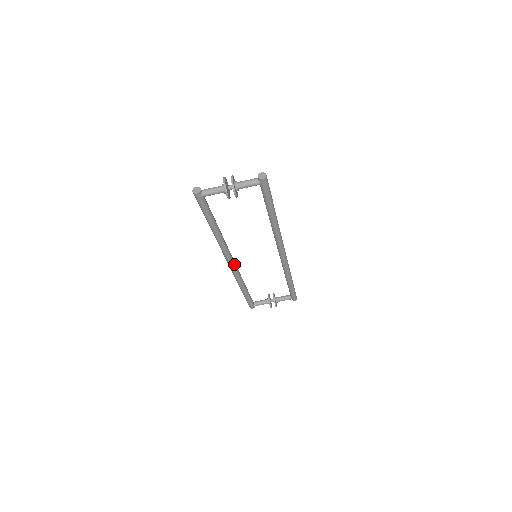
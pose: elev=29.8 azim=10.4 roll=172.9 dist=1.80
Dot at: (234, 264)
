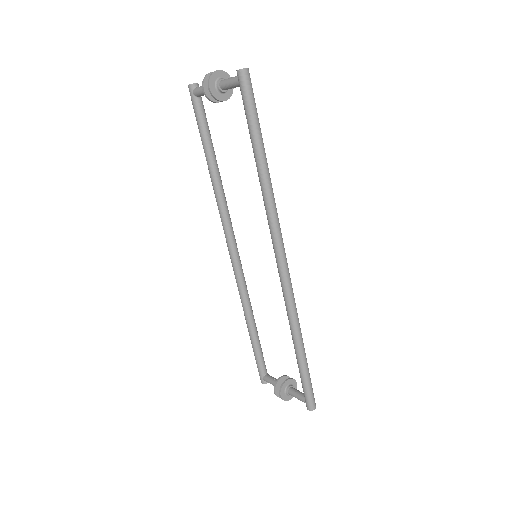
Dot at: (235, 258)
